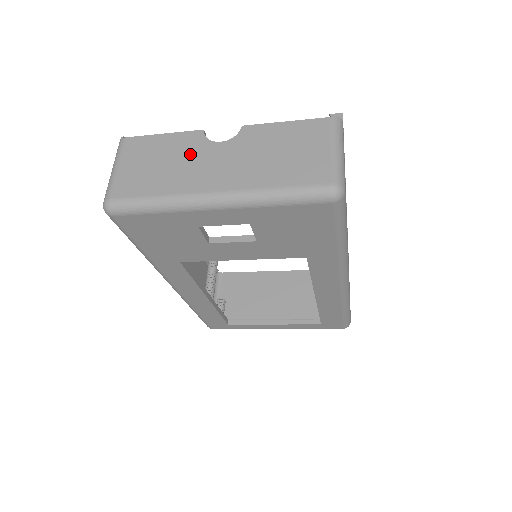
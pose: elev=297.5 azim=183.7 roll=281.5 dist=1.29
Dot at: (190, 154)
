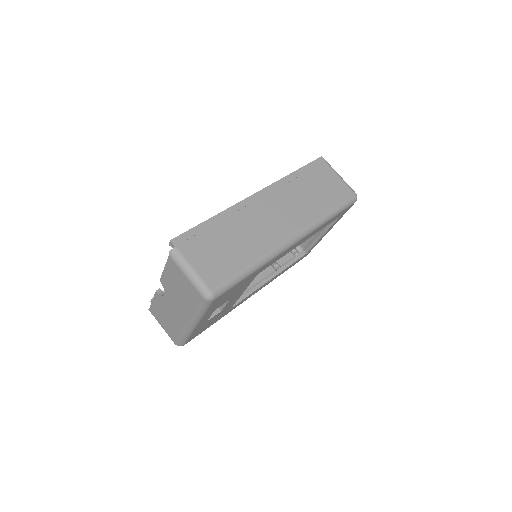
Dot at: (166, 308)
